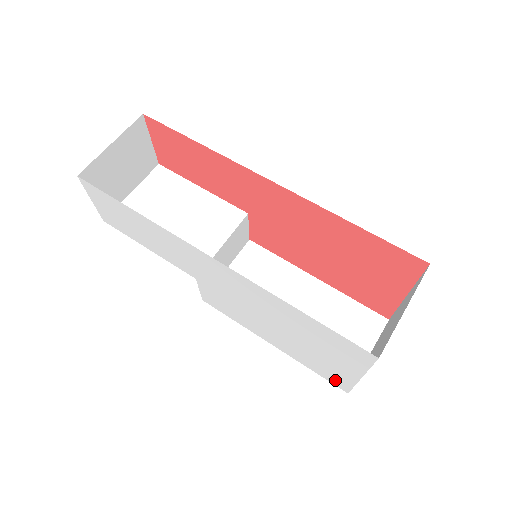
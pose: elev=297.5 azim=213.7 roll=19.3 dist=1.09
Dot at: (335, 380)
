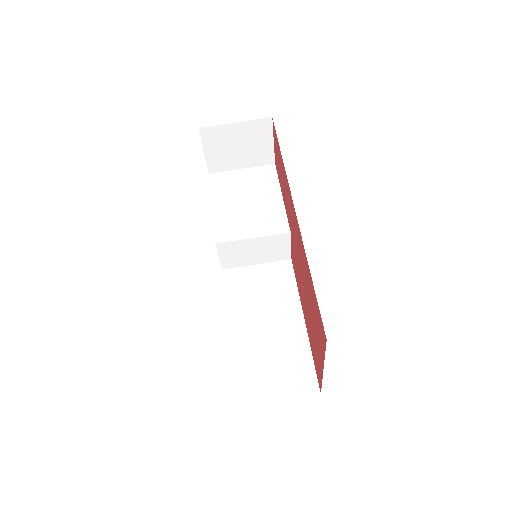
Dot at: occluded
